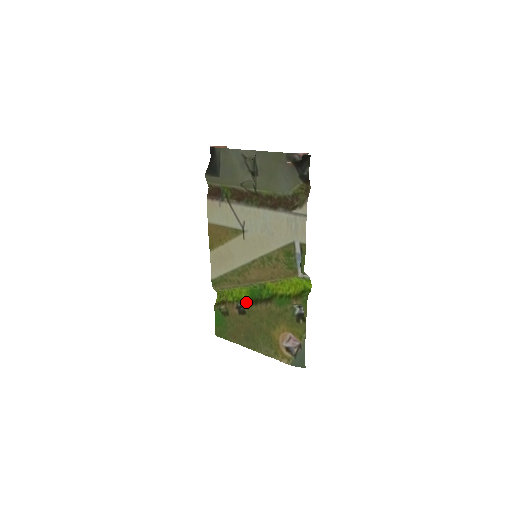
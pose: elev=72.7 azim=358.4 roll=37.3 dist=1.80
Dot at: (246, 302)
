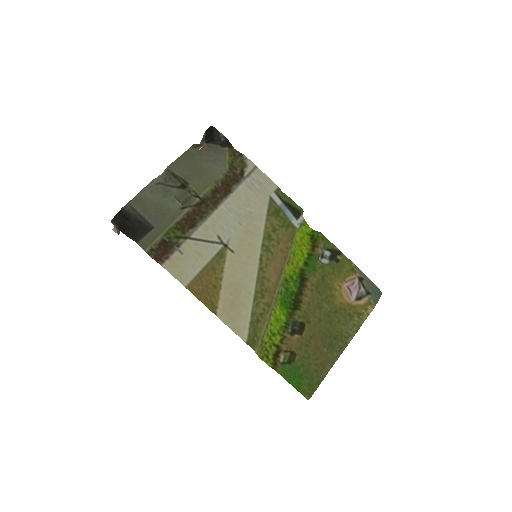
Dot at: (292, 315)
